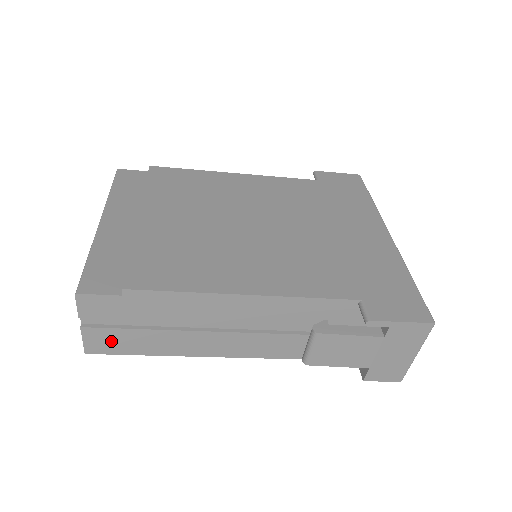
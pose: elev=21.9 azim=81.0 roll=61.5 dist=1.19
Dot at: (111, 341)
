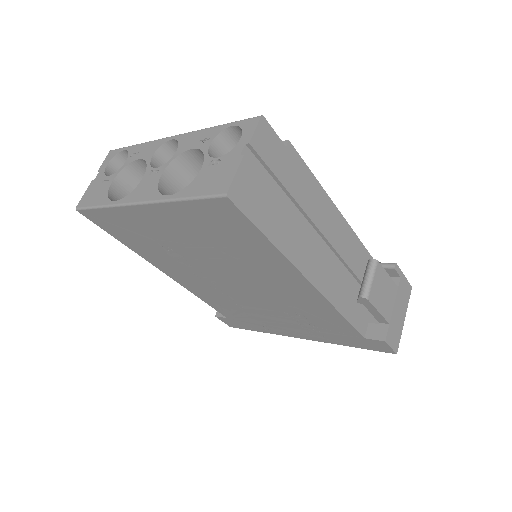
Dot at: (254, 195)
